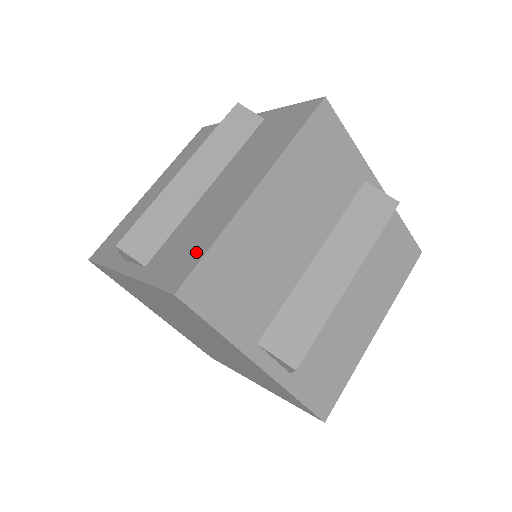
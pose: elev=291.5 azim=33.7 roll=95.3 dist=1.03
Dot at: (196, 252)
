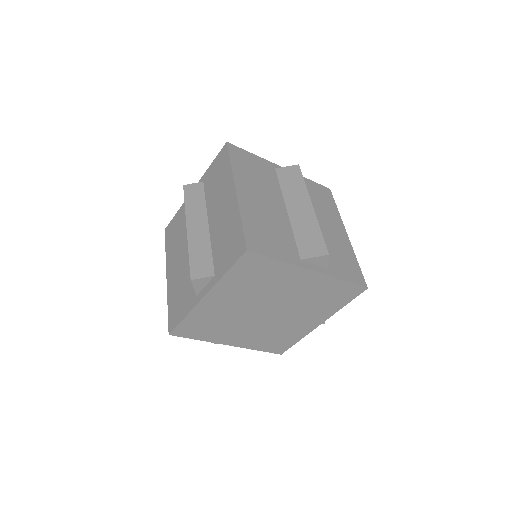
Dot at: (237, 234)
